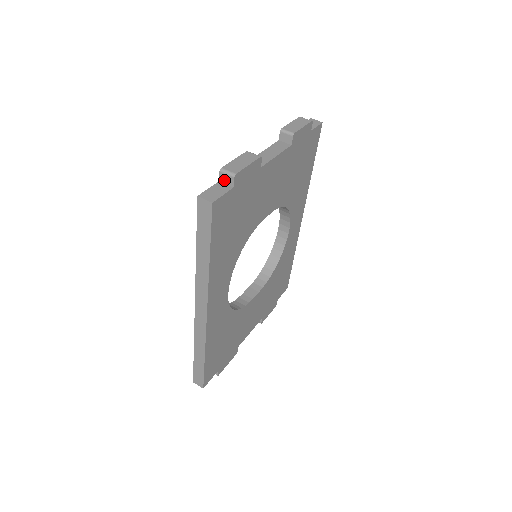
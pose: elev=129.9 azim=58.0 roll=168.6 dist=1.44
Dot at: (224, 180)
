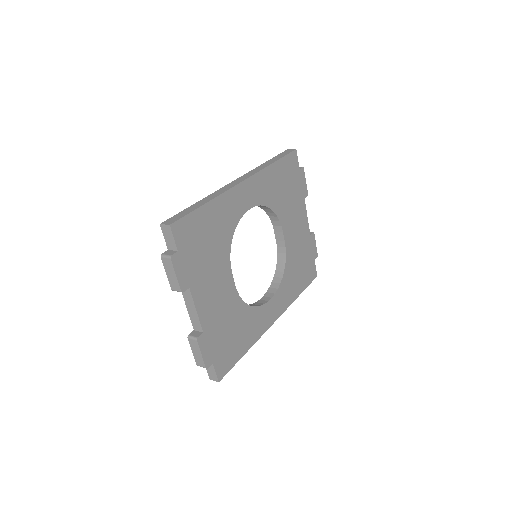
Dot at: occluded
